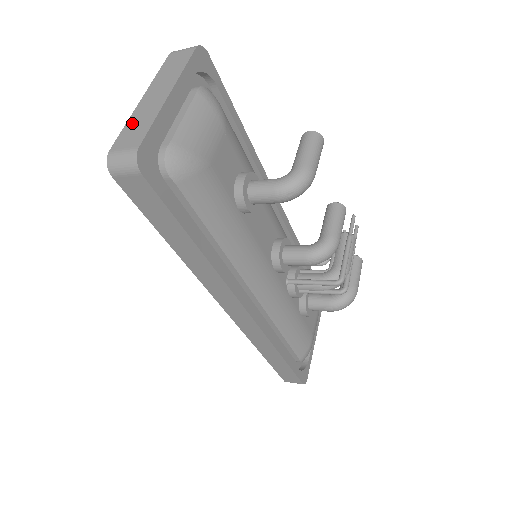
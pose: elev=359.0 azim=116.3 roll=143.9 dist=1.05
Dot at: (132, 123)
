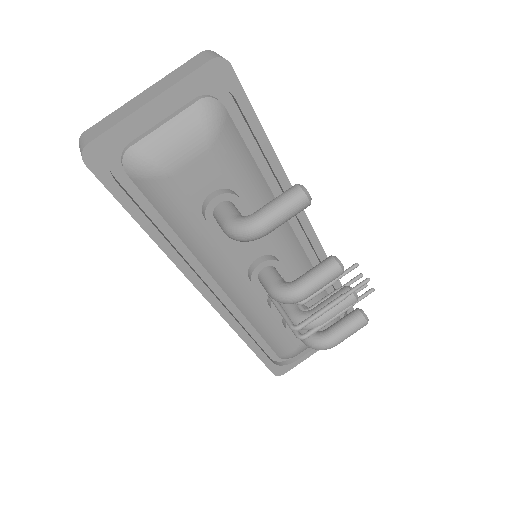
Dot at: (113, 115)
